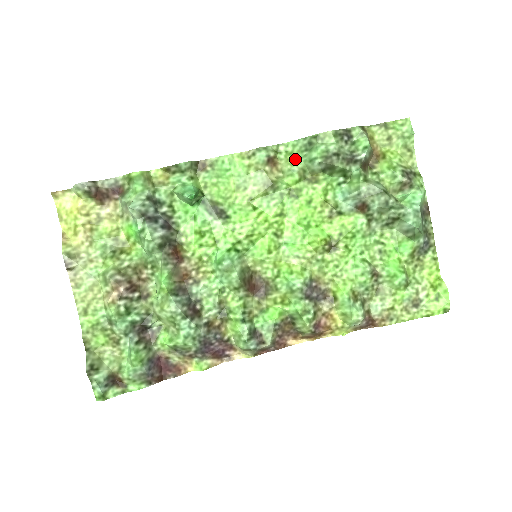
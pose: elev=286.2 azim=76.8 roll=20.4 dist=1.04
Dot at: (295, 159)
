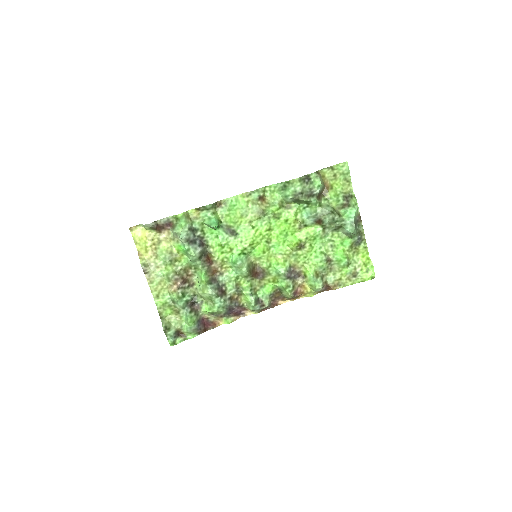
Dot at: (276, 195)
